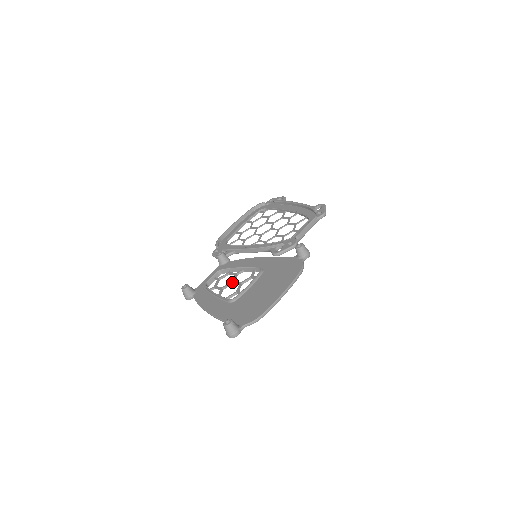
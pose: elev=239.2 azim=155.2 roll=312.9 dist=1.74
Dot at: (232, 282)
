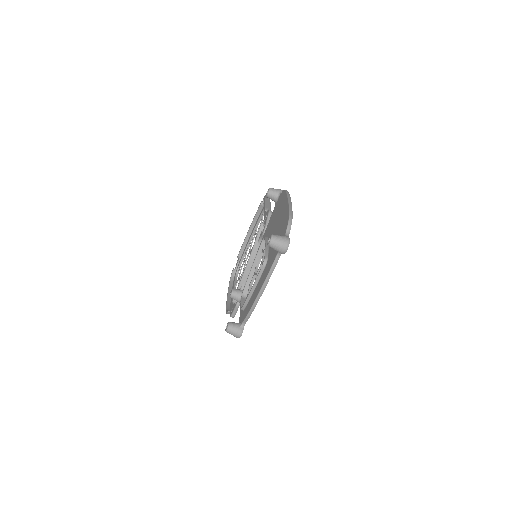
Dot at: (256, 275)
